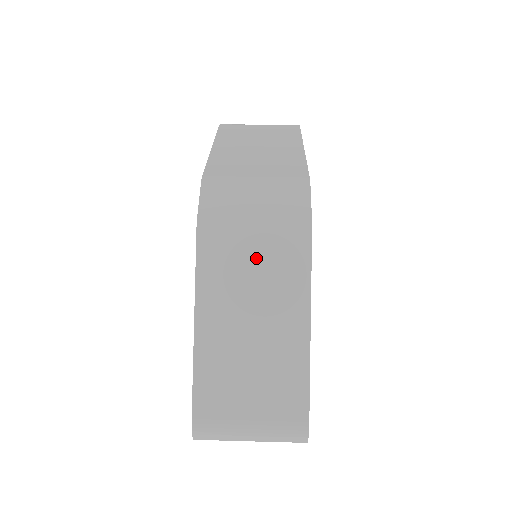
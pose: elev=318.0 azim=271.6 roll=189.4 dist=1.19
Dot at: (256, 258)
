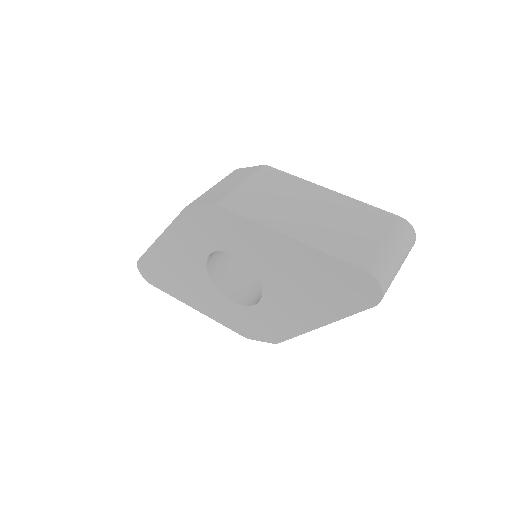
Dot at: (266, 192)
